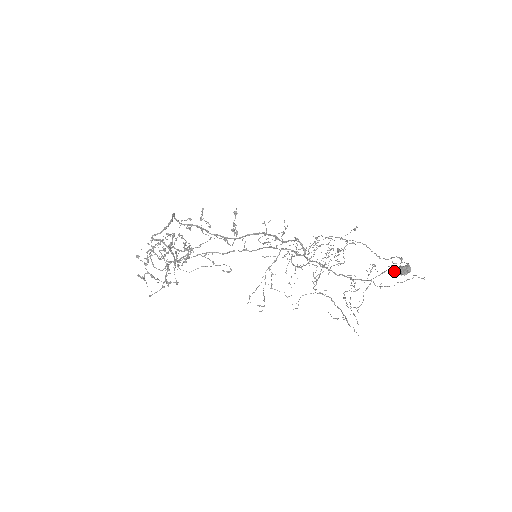
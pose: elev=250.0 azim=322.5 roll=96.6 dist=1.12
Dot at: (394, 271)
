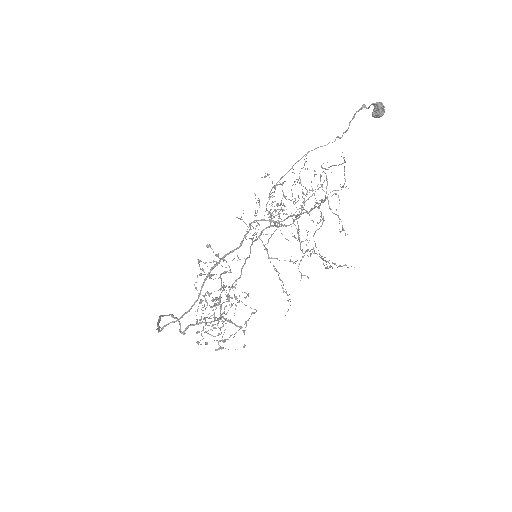
Dot at: occluded
